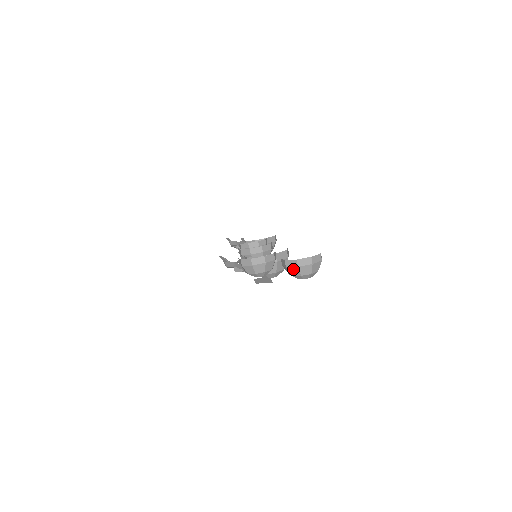
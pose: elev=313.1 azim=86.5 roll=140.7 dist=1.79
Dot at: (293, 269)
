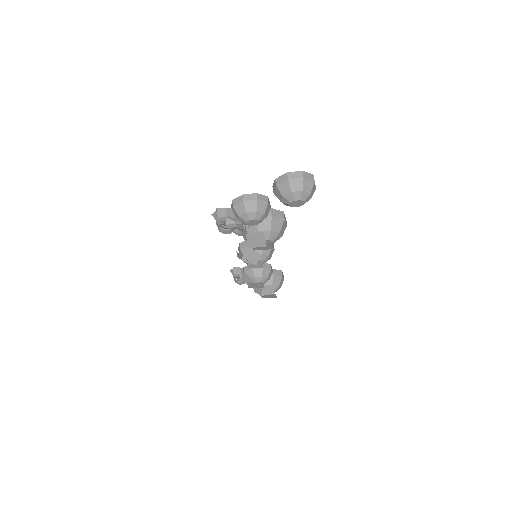
Dot at: (283, 185)
